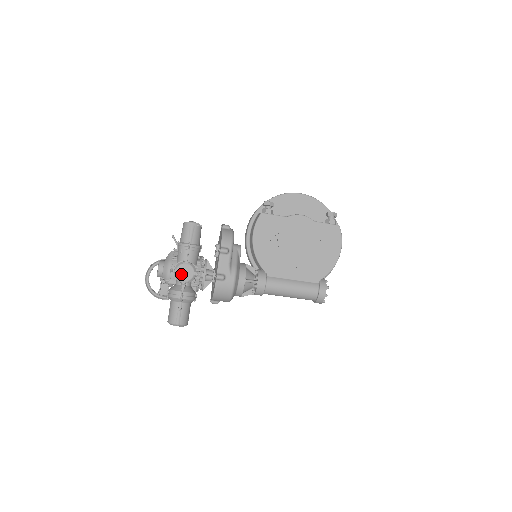
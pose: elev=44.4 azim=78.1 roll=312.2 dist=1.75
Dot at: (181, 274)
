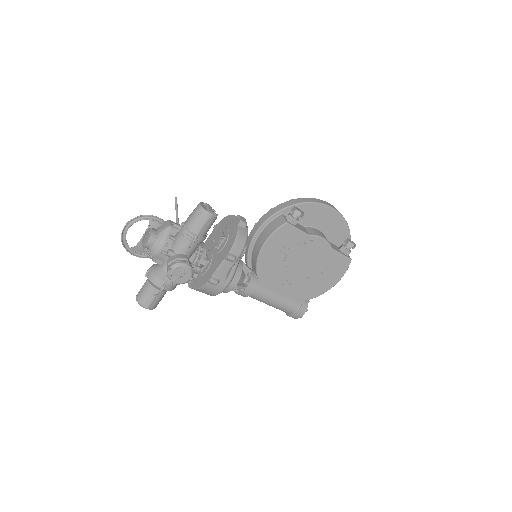
Dot at: (176, 275)
